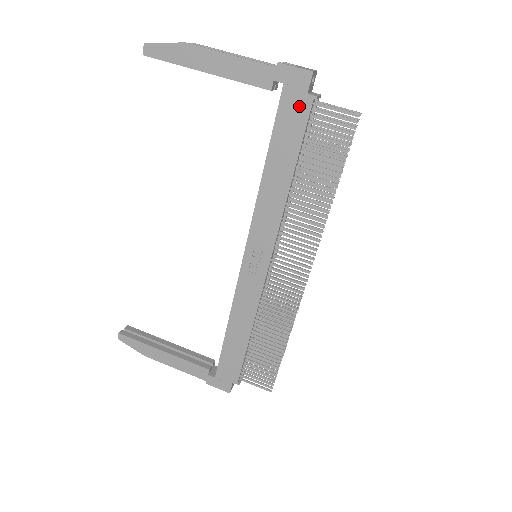
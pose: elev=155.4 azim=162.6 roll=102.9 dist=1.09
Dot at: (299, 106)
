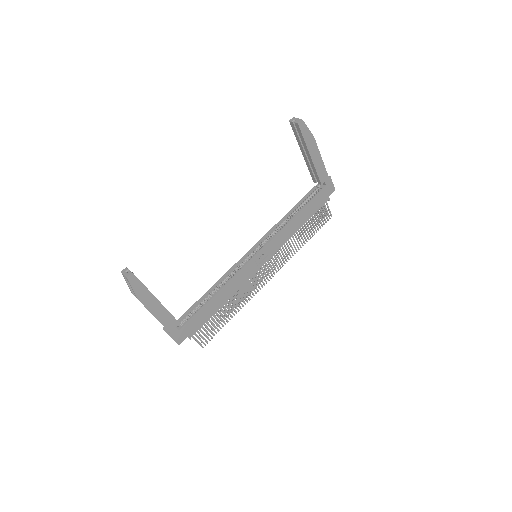
Dot at: (324, 199)
